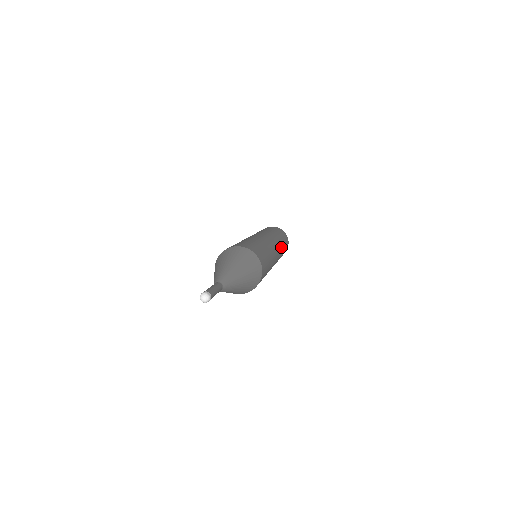
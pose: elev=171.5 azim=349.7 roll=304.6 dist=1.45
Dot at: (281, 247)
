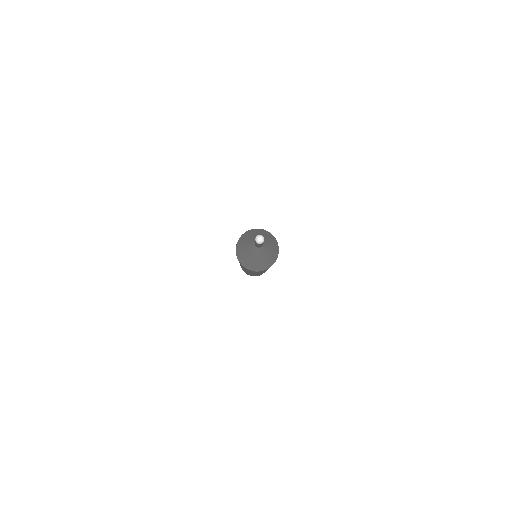
Dot at: occluded
